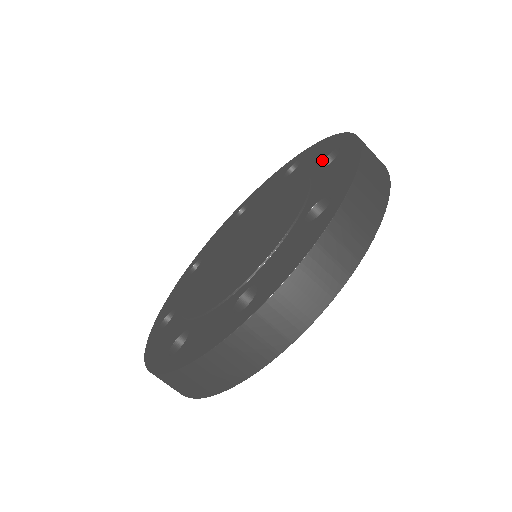
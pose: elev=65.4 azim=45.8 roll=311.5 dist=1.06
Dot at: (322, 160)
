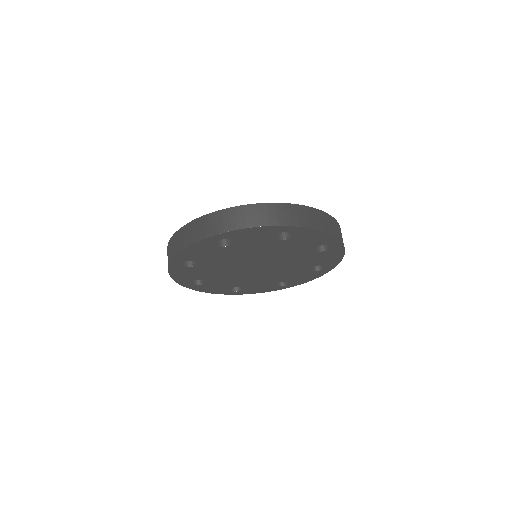
Dot at: occluded
